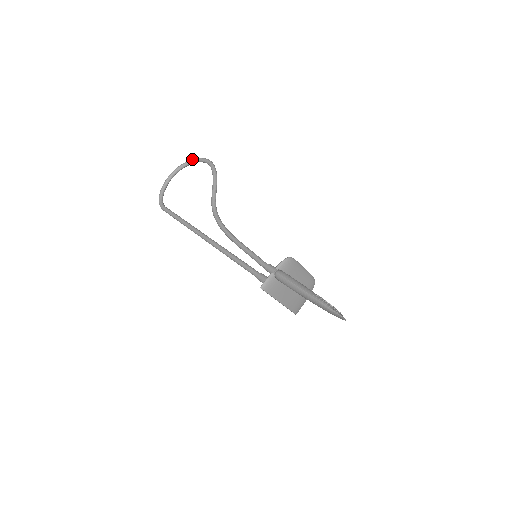
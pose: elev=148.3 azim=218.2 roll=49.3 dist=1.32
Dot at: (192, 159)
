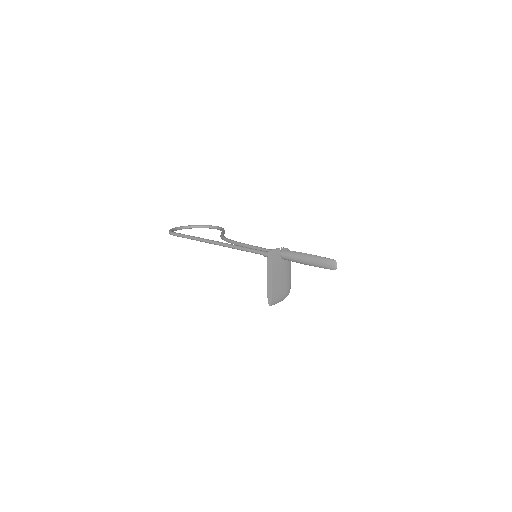
Dot at: (204, 225)
